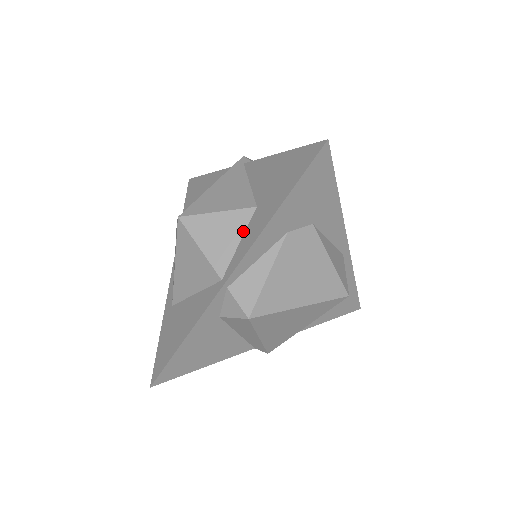
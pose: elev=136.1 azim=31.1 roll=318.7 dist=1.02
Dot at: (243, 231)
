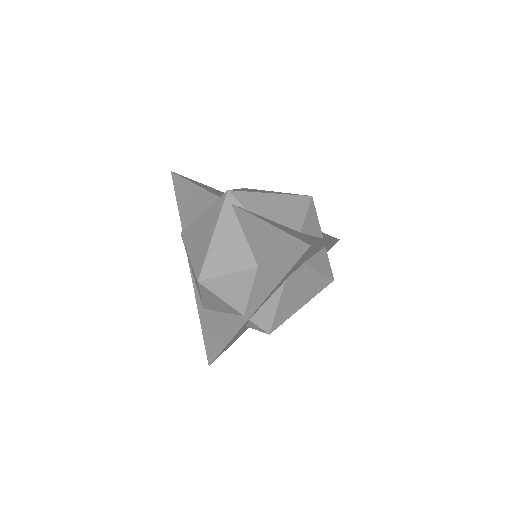
Dot at: (251, 284)
